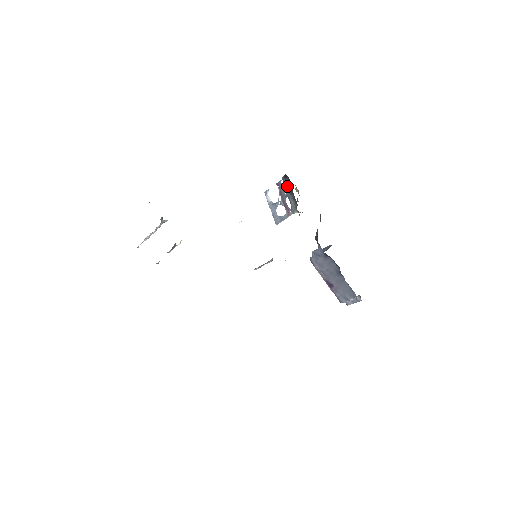
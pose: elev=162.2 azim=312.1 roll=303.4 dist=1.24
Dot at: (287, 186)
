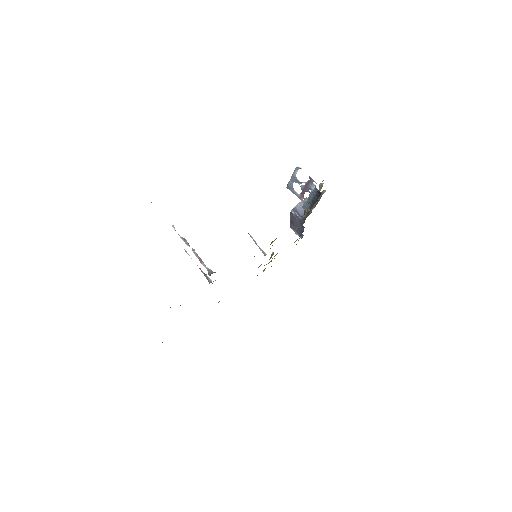
Dot at: (314, 196)
